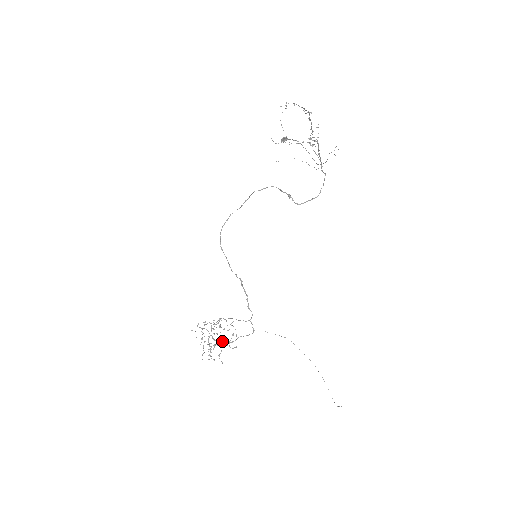
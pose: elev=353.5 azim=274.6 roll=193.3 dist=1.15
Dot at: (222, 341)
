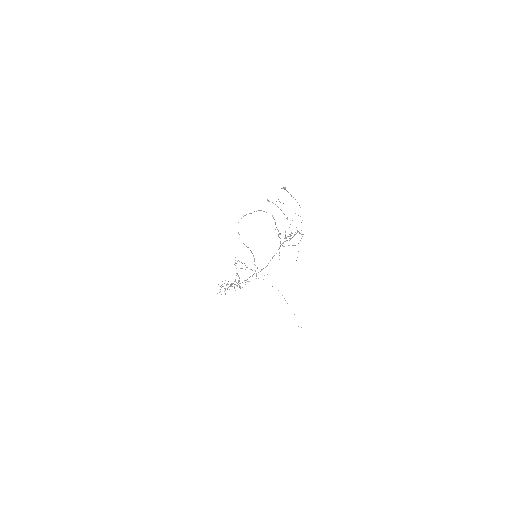
Dot at: occluded
